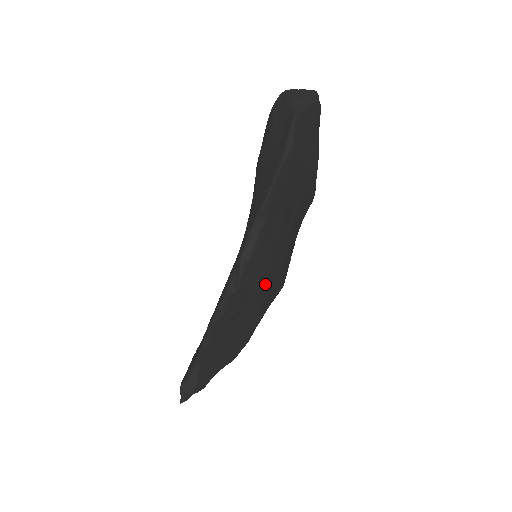
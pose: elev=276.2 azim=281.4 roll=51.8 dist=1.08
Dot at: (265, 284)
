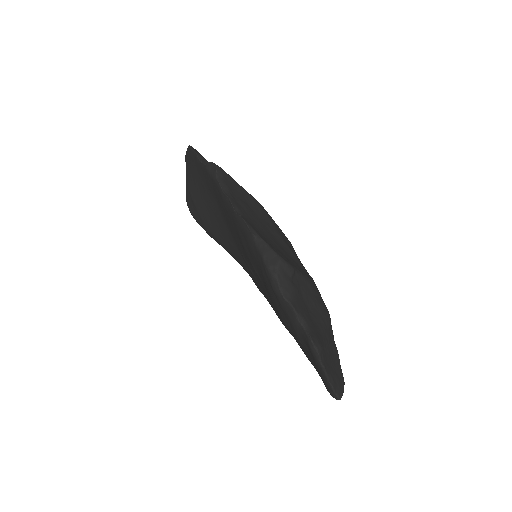
Dot at: occluded
